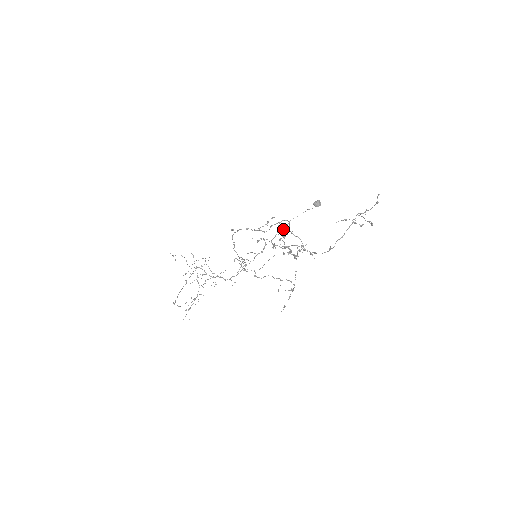
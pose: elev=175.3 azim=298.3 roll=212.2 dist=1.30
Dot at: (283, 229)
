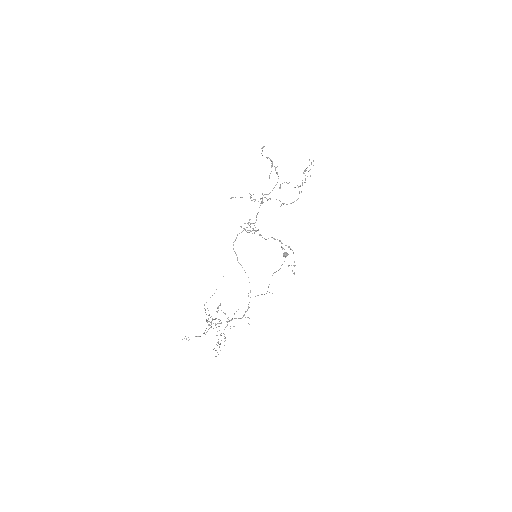
Dot at: occluded
